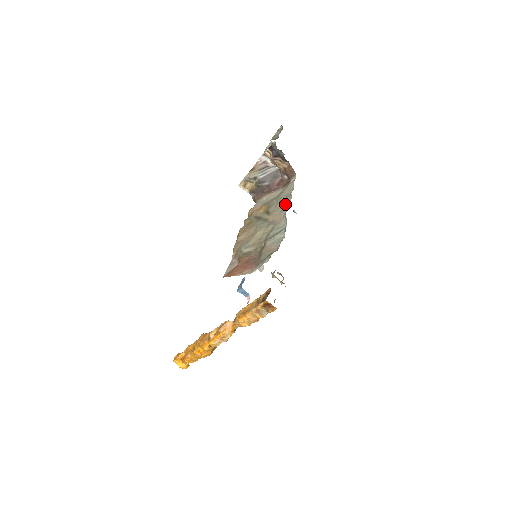
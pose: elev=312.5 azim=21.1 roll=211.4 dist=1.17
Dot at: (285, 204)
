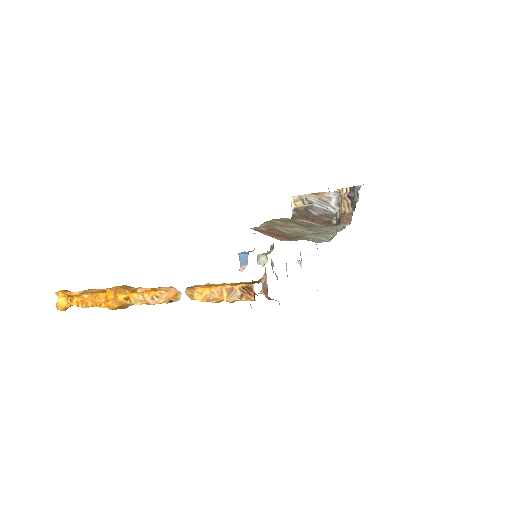
Dot at: (332, 230)
